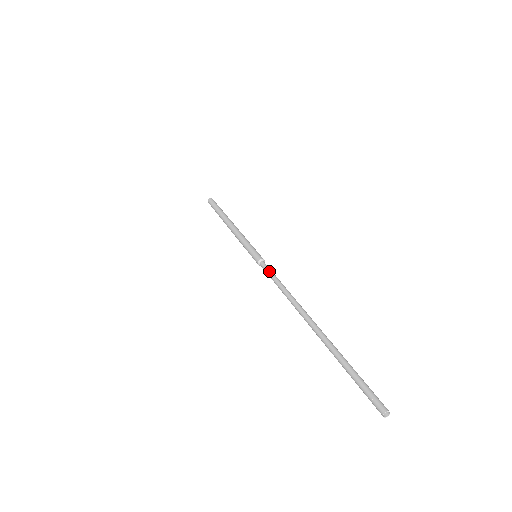
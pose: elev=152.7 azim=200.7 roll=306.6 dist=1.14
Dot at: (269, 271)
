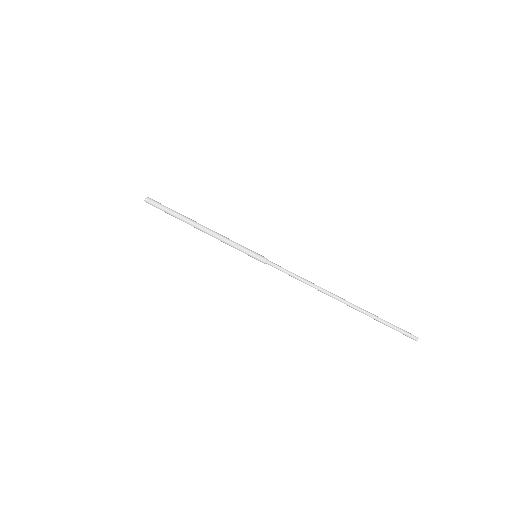
Dot at: (283, 268)
